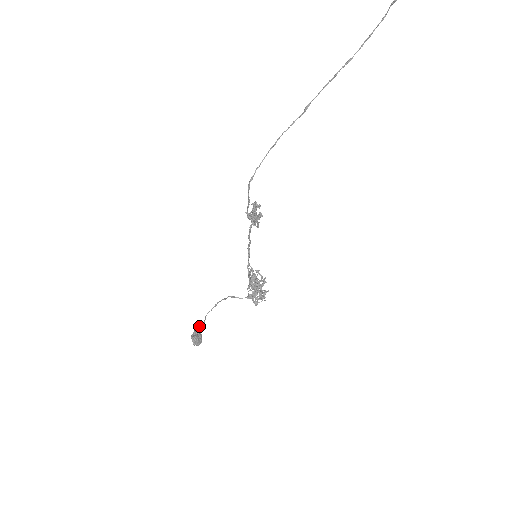
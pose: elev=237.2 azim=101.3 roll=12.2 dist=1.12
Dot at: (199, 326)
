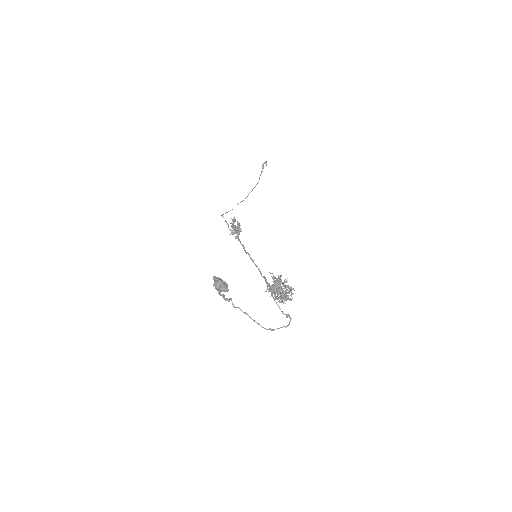
Dot at: (225, 299)
